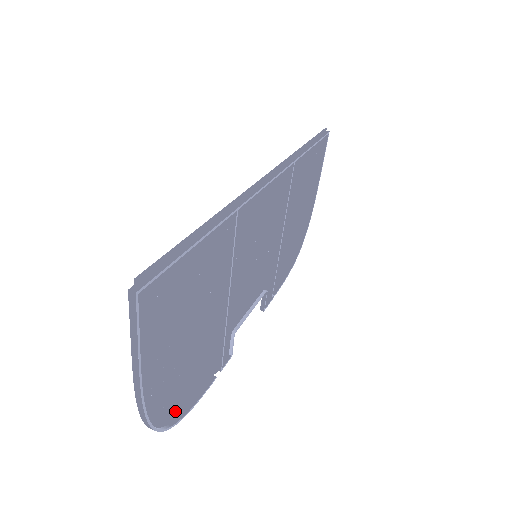
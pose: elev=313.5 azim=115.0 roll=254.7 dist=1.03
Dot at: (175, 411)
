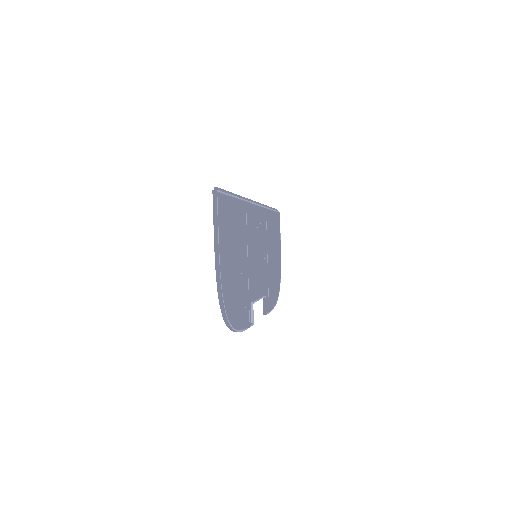
Dot at: (231, 319)
